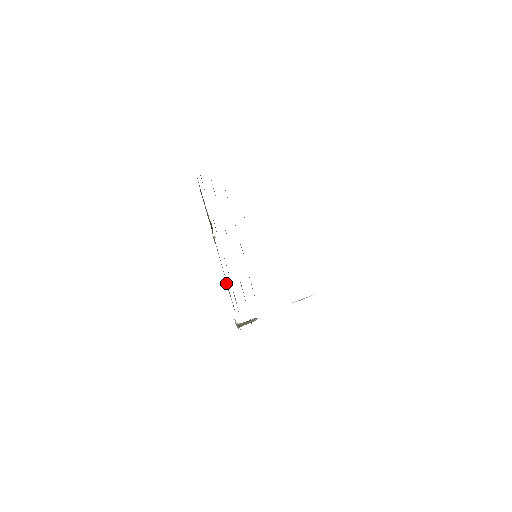
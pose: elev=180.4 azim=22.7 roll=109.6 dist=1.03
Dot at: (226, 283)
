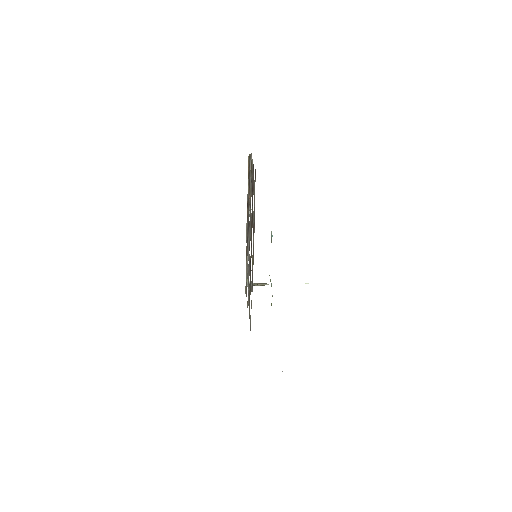
Dot at: (246, 251)
